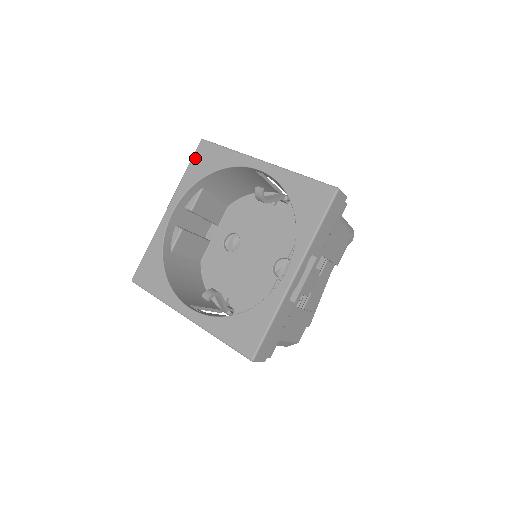
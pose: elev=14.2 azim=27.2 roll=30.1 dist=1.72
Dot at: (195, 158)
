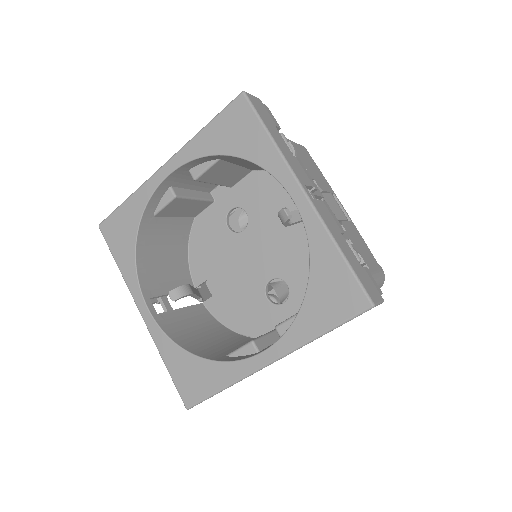
Dot at: (223, 116)
